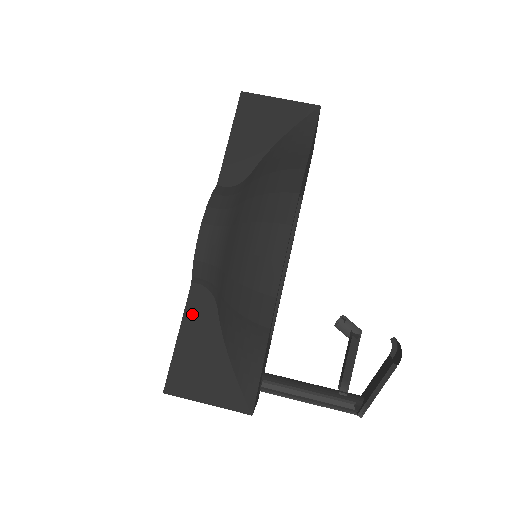
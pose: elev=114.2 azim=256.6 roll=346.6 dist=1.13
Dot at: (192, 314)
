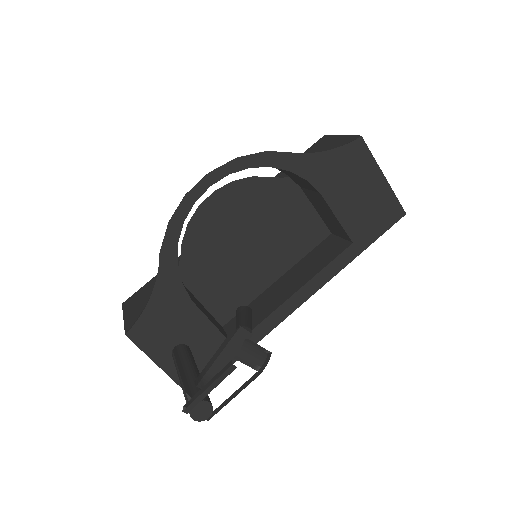
Dot at: occluded
